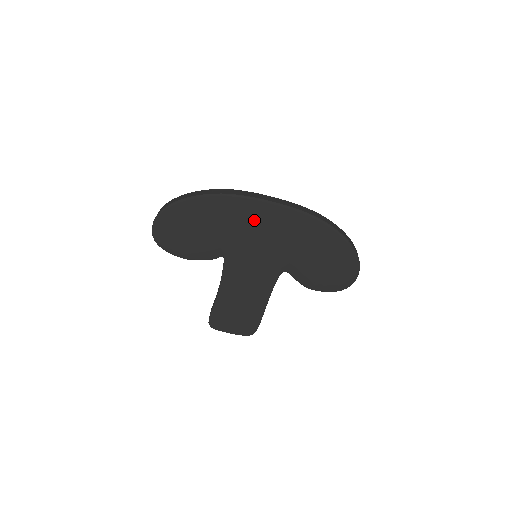
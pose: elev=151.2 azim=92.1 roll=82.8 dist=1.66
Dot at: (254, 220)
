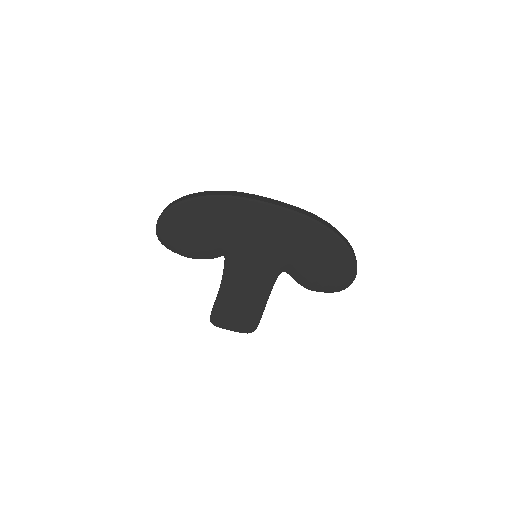
Dot at: (254, 221)
